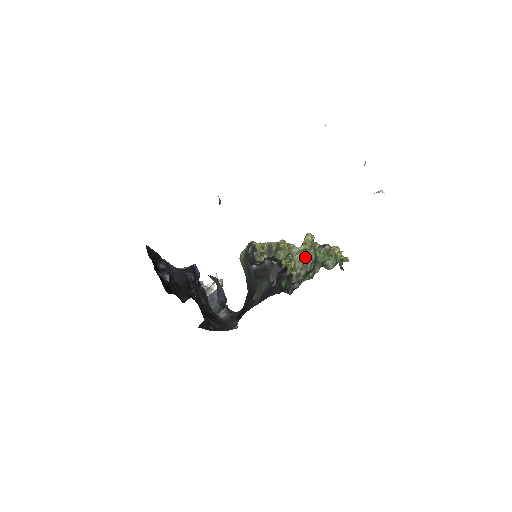
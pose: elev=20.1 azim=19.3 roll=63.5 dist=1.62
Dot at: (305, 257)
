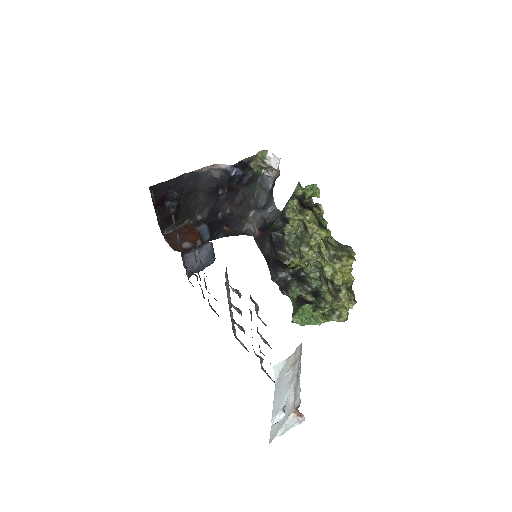
Dot at: (323, 272)
